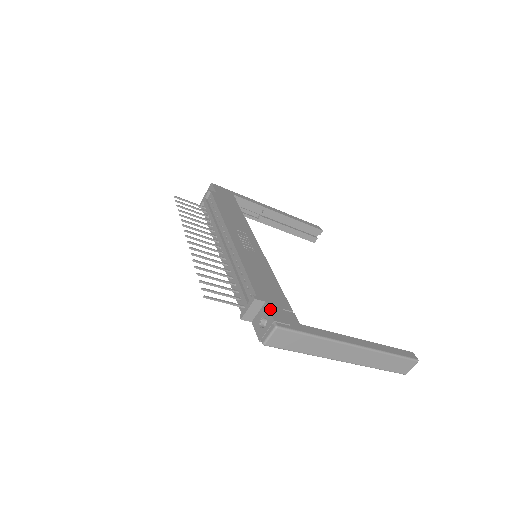
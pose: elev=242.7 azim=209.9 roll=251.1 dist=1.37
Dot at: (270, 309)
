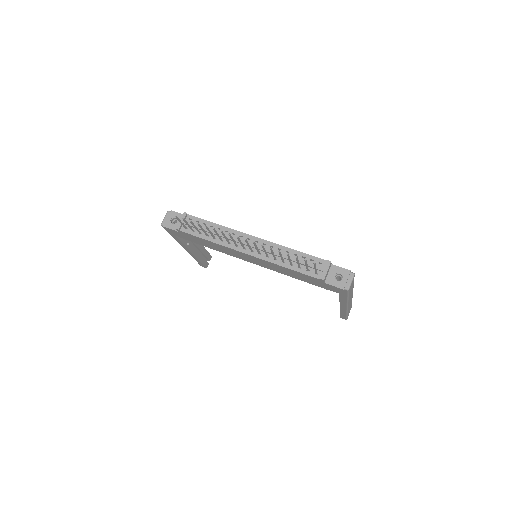
Dot at: (339, 267)
